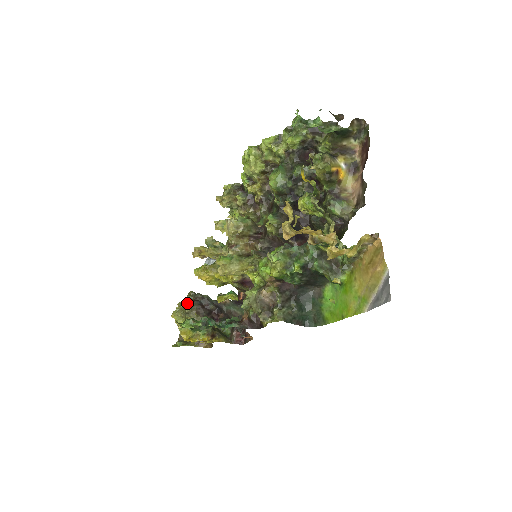
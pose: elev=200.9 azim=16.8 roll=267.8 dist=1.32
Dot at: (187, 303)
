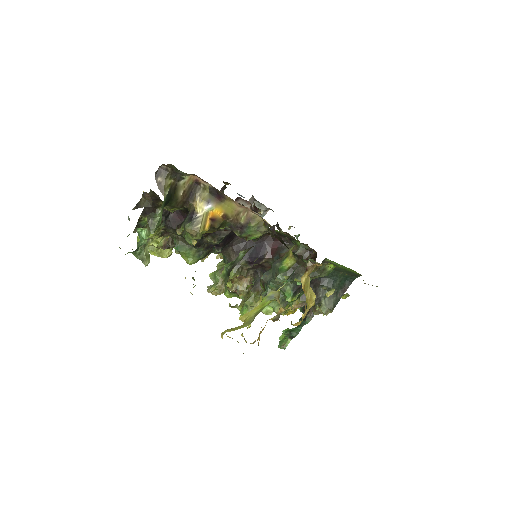
Dot at: occluded
